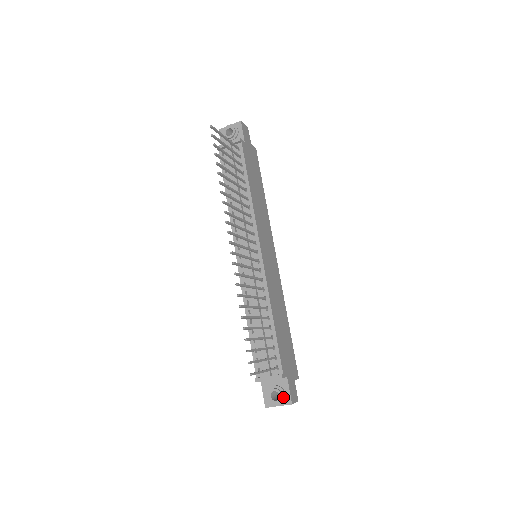
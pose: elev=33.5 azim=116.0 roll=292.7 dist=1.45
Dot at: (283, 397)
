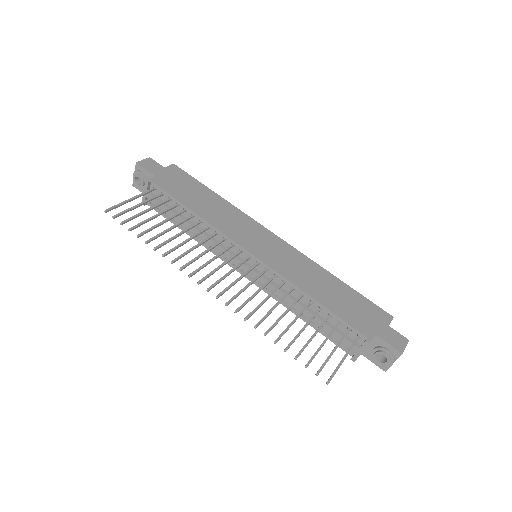
Dot at: (389, 354)
